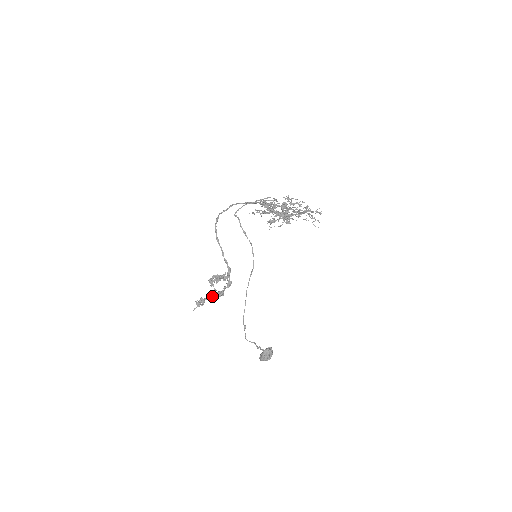
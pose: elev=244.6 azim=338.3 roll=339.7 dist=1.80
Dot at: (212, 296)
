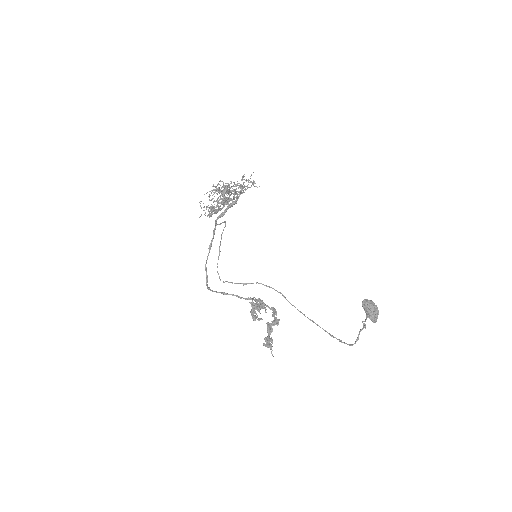
Dot at: (270, 326)
